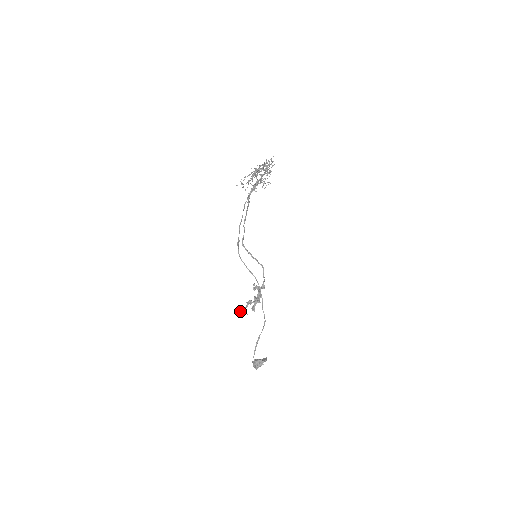
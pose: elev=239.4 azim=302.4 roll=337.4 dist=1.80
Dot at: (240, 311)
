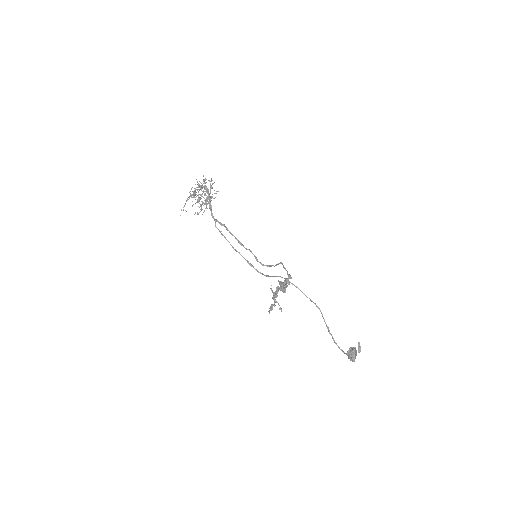
Dot at: (270, 310)
